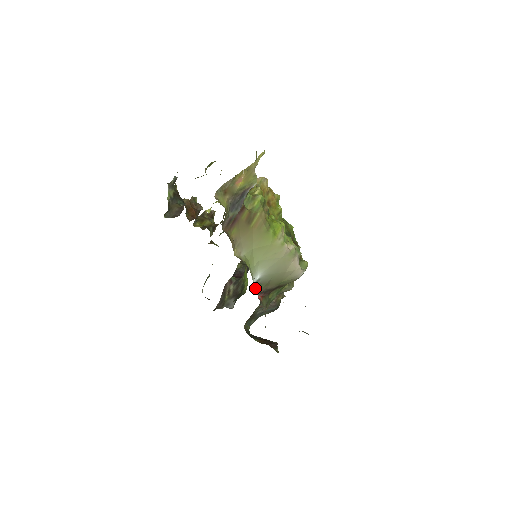
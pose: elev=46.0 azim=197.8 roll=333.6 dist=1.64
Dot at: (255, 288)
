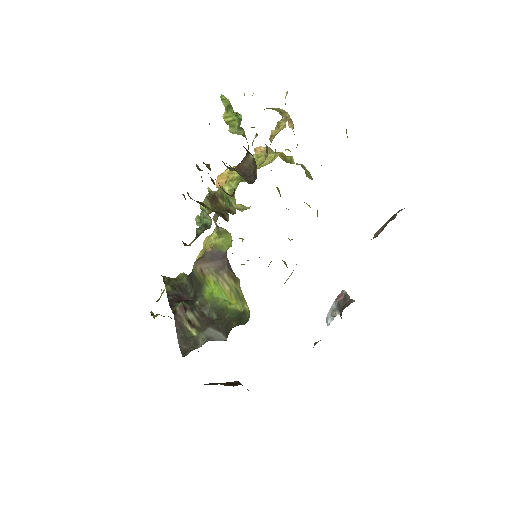
Dot at: occluded
